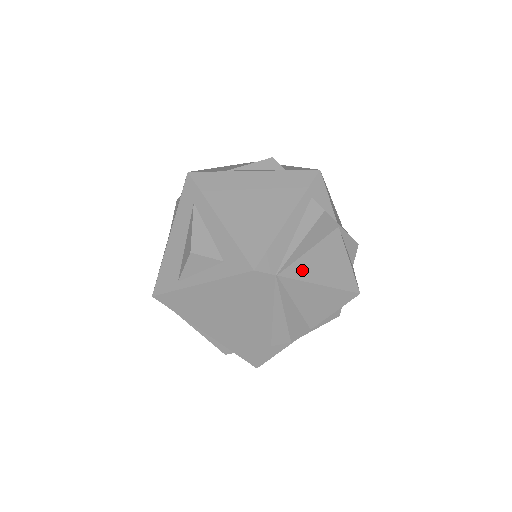
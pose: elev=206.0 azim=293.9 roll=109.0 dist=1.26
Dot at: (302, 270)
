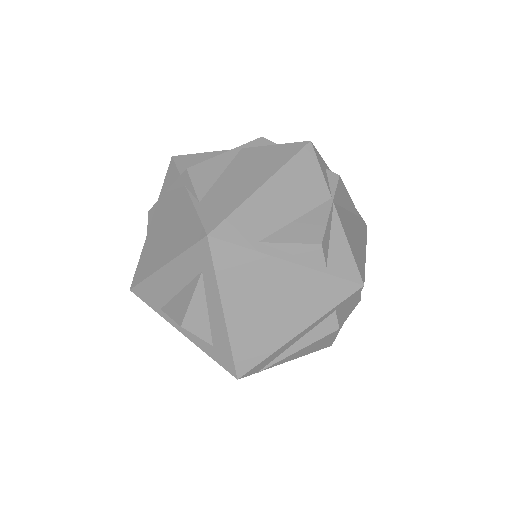
Dot at: (286, 358)
